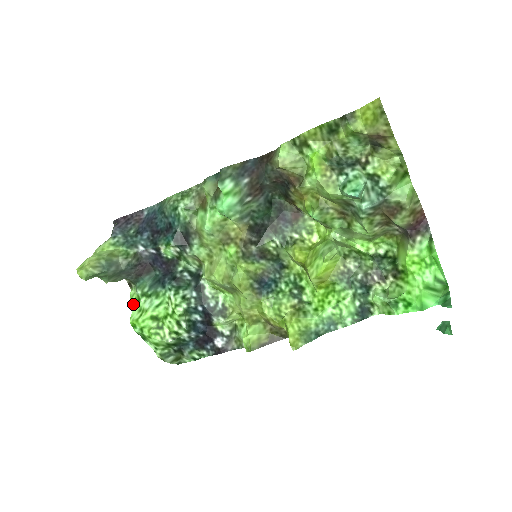
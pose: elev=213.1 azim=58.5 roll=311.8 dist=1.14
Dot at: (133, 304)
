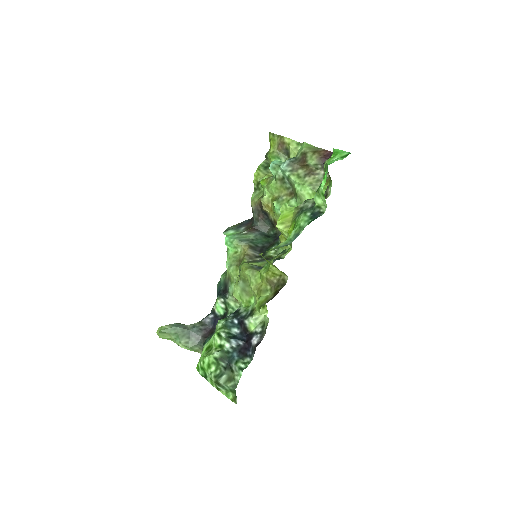
Dot at: occluded
